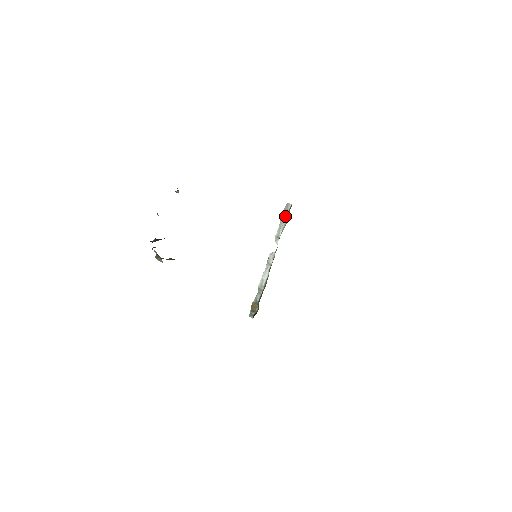
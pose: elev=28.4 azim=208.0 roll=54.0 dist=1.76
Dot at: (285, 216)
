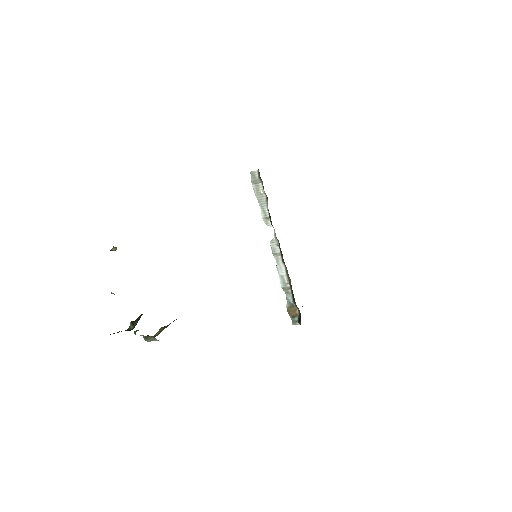
Dot at: (259, 189)
